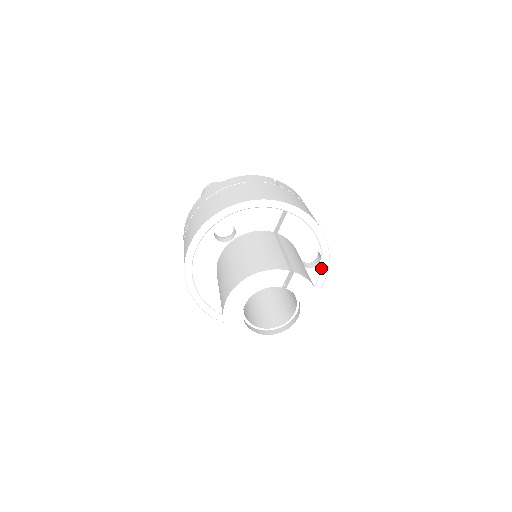
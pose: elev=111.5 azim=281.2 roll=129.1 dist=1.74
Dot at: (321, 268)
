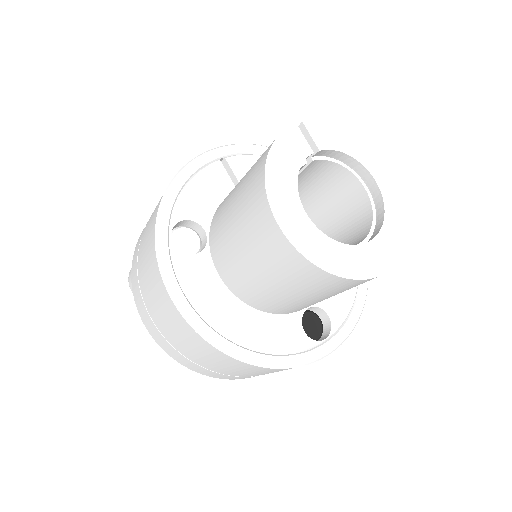
Dot at: occluded
